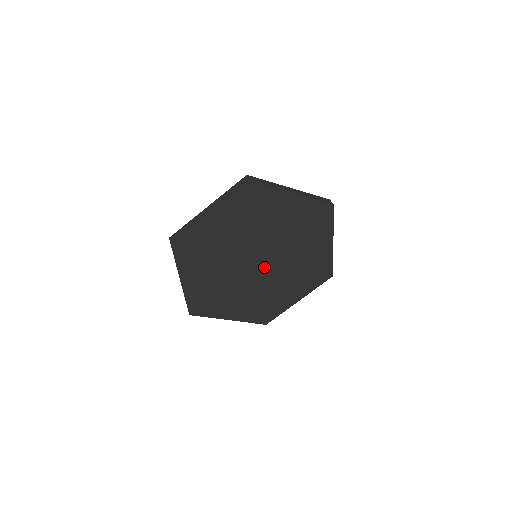
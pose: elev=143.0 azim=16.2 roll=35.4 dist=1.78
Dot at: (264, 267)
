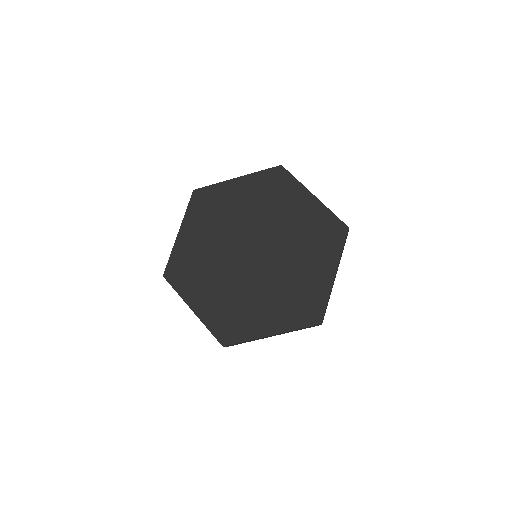
Dot at: (263, 256)
